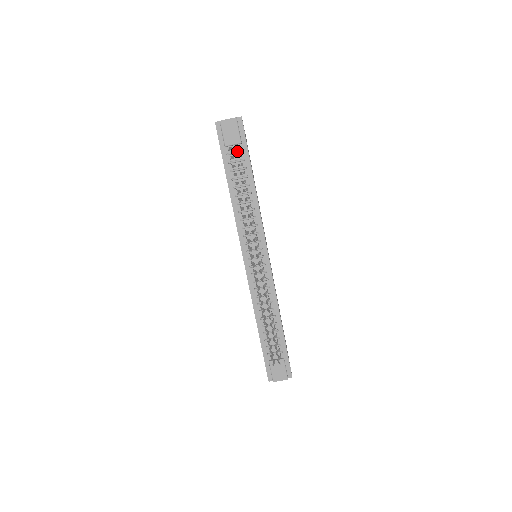
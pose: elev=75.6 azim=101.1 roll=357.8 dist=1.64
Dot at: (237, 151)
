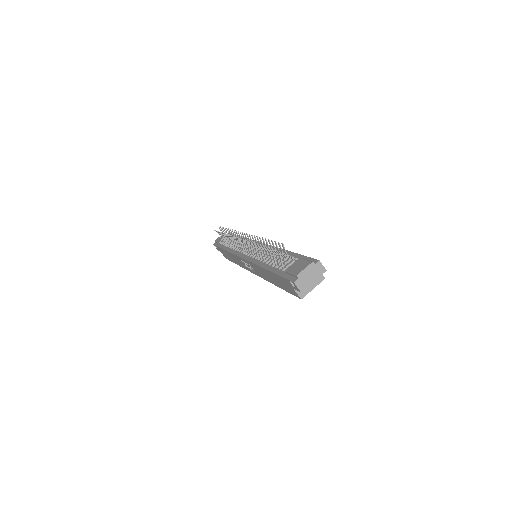
Dot at: (227, 238)
